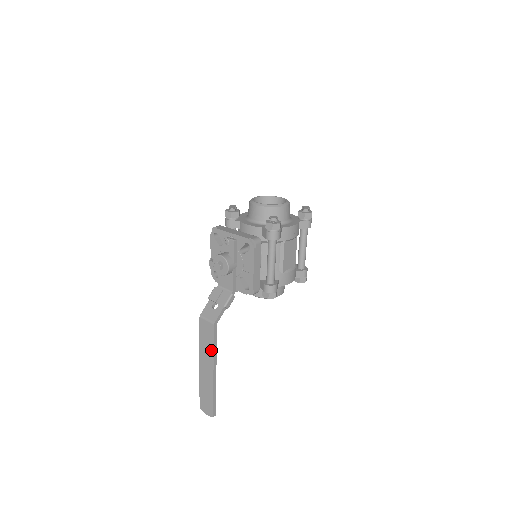
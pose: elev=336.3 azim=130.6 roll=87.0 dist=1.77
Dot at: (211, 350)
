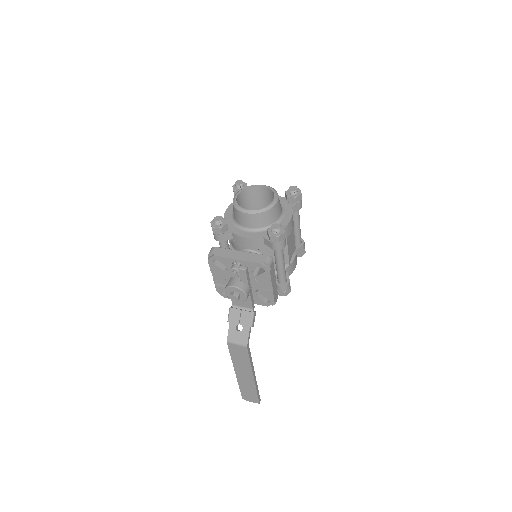
Dot at: (247, 364)
